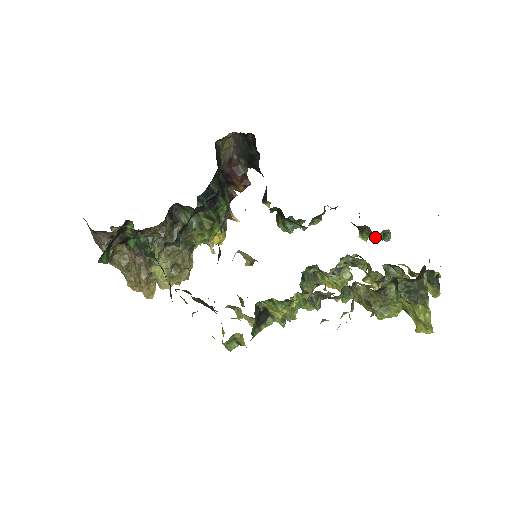
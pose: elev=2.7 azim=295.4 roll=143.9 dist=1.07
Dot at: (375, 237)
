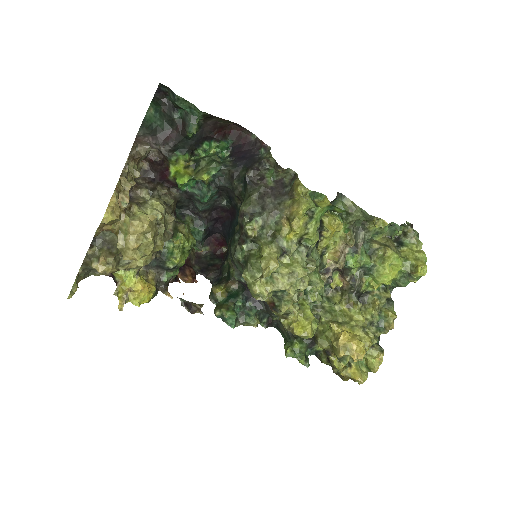
Dot at: (306, 346)
